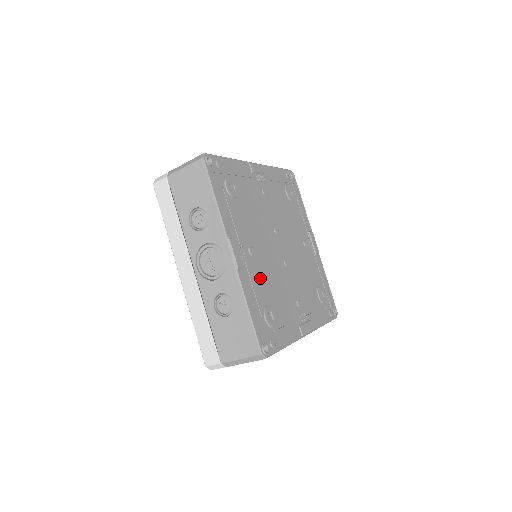
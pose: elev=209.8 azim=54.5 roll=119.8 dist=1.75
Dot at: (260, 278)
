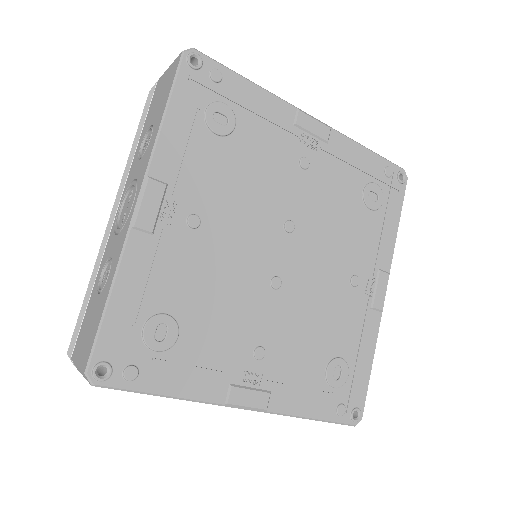
Dot at: (184, 268)
